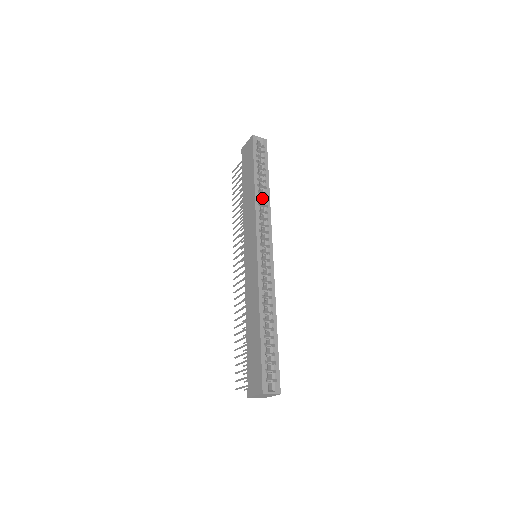
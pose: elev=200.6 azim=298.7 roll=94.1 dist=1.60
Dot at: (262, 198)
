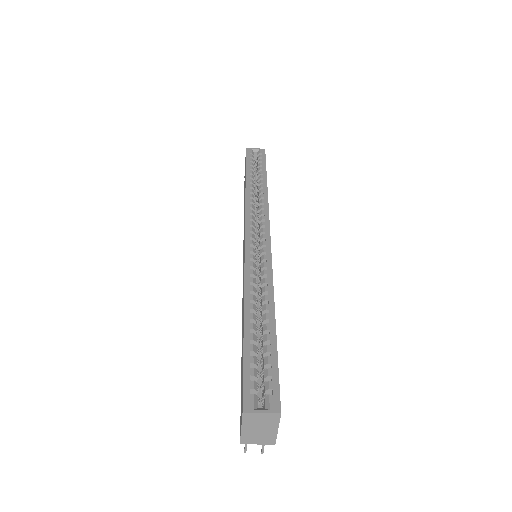
Dot at: (258, 194)
